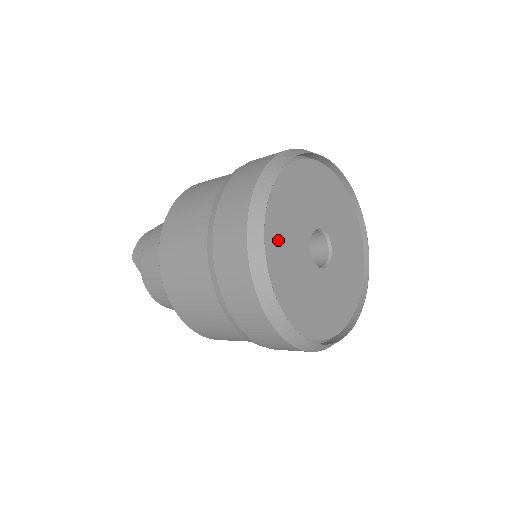
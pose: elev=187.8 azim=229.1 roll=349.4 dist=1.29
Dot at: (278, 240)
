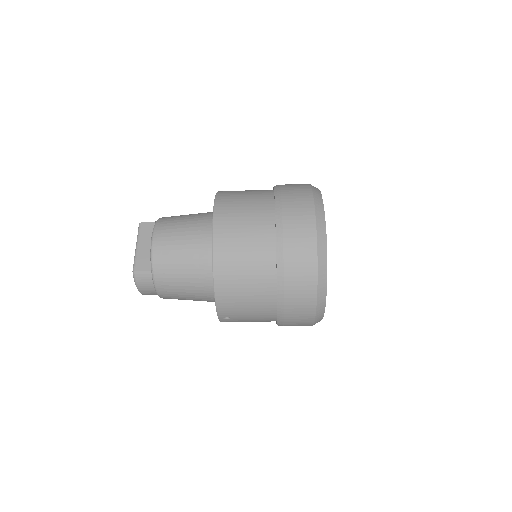
Dot at: occluded
